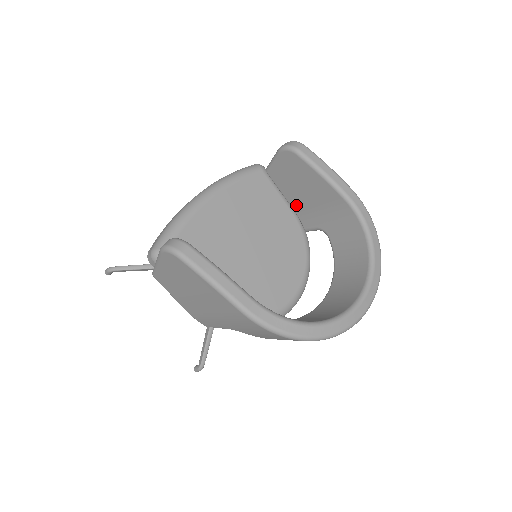
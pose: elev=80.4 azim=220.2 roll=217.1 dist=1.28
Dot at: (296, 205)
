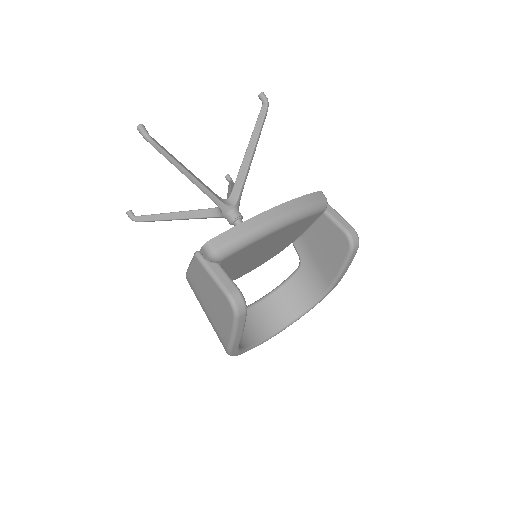
Dot at: (309, 238)
